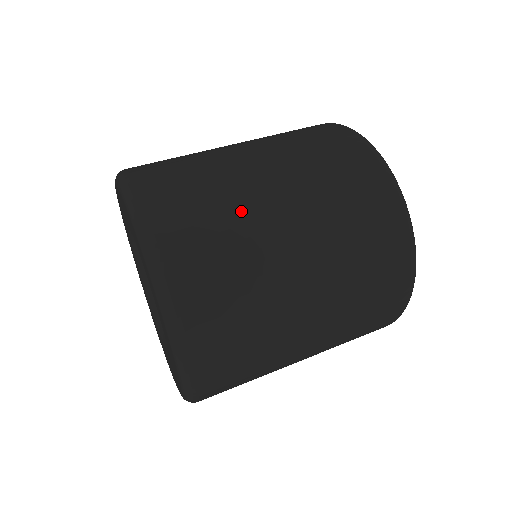
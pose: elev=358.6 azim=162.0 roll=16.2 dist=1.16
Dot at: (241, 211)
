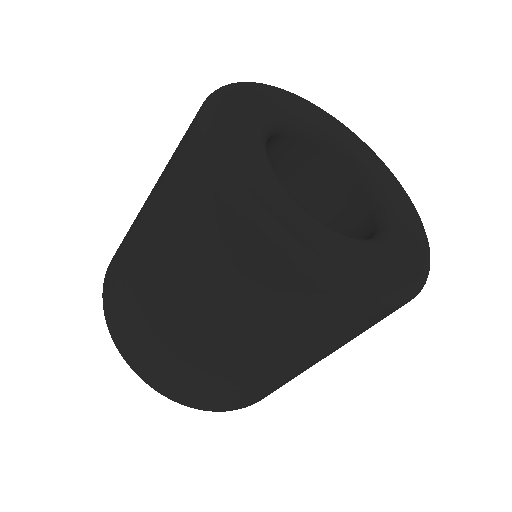
Dot at: (128, 254)
